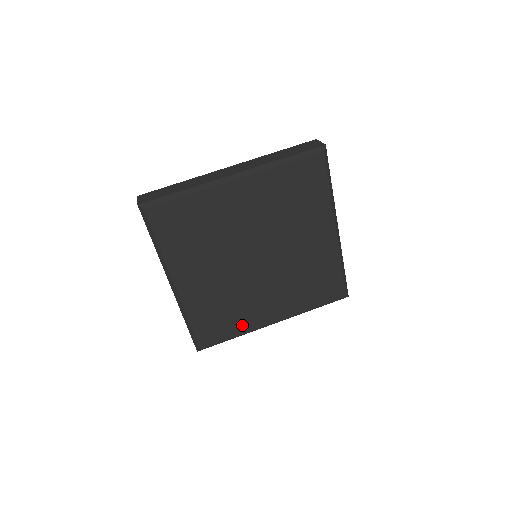
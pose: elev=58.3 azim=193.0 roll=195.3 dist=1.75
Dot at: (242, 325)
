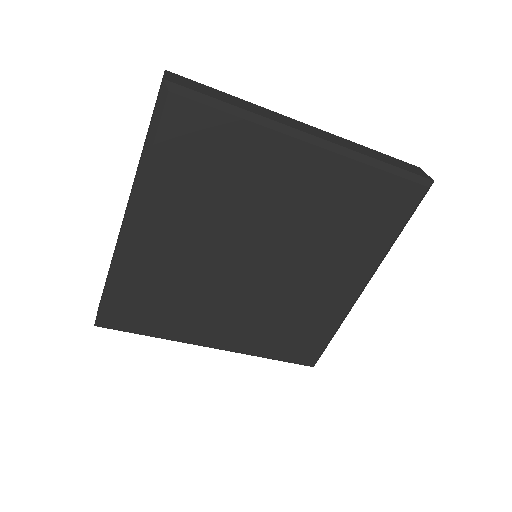
Dot at: (175, 328)
